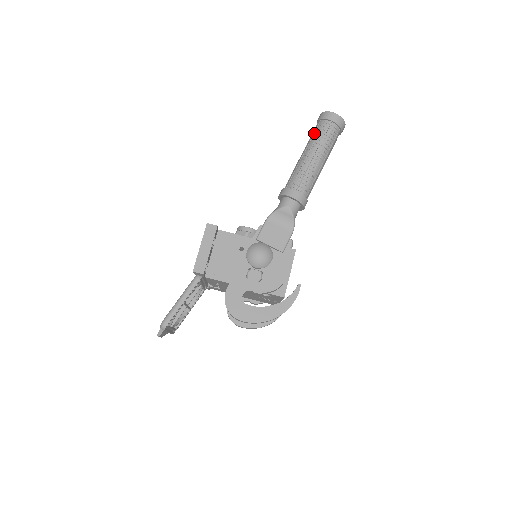
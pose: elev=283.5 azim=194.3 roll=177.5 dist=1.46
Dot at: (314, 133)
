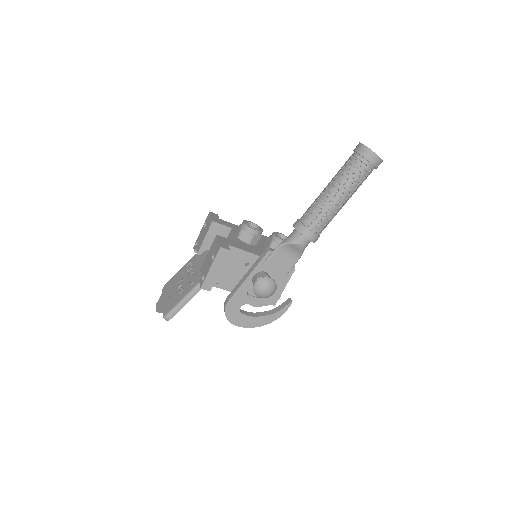
Dot at: (348, 169)
